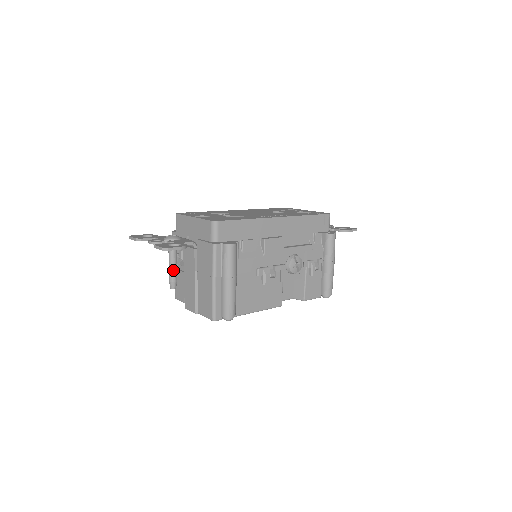
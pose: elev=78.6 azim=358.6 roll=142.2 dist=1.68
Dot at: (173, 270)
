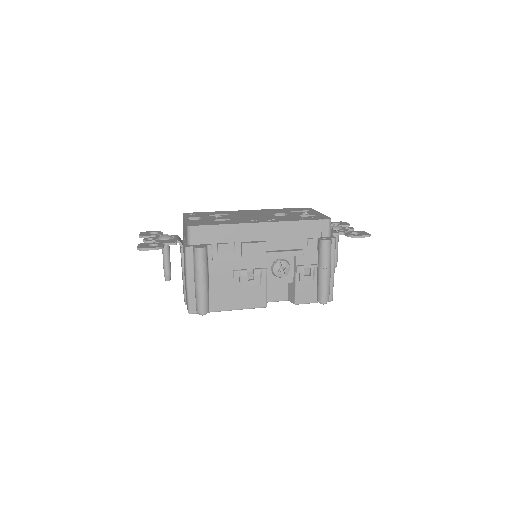
Dot at: (165, 265)
